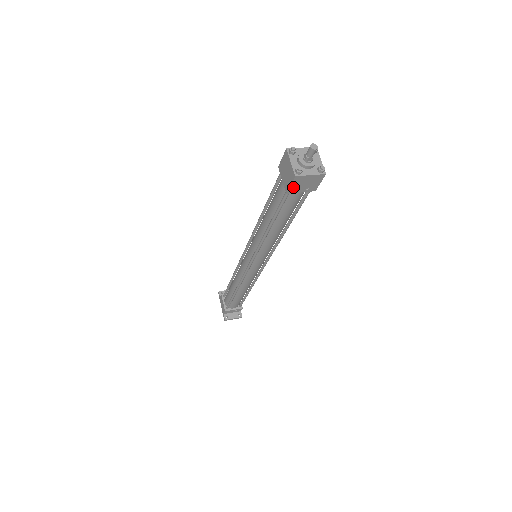
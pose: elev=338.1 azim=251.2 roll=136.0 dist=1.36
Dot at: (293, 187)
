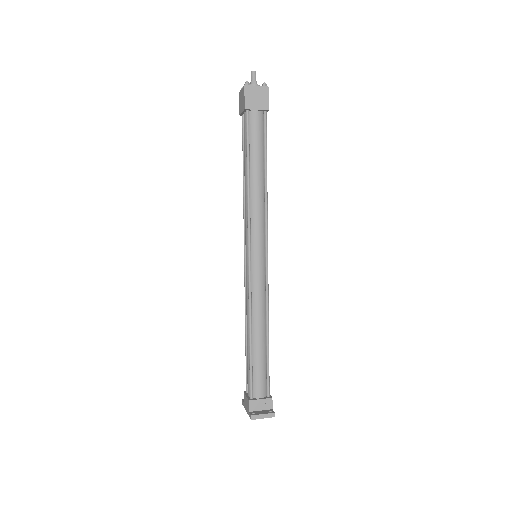
Dot at: (248, 101)
